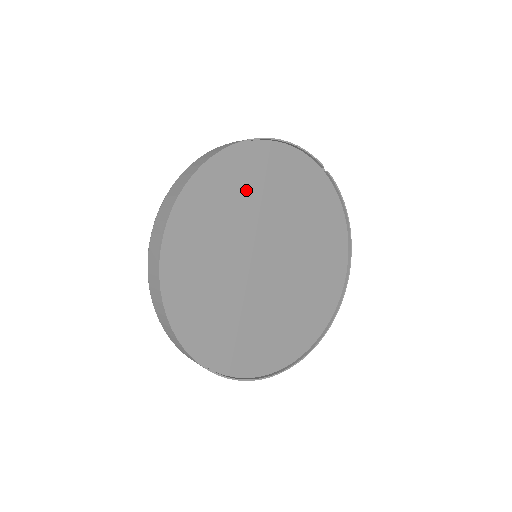
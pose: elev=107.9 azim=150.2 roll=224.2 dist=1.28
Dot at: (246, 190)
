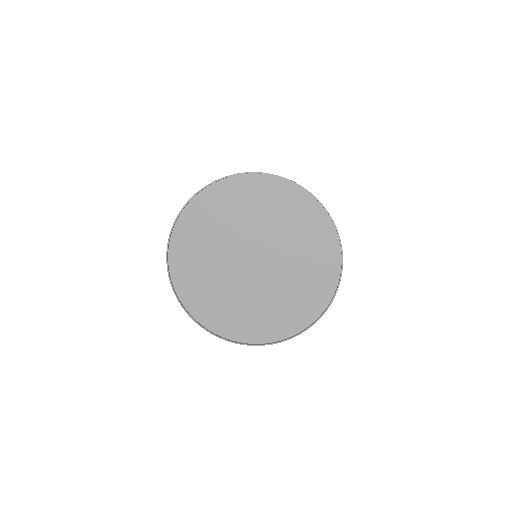
Dot at: (219, 217)
